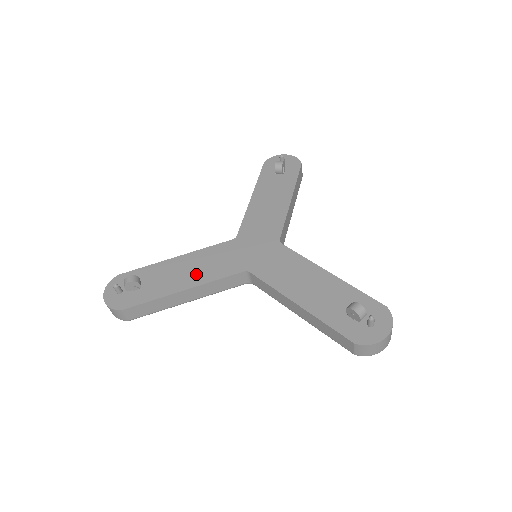
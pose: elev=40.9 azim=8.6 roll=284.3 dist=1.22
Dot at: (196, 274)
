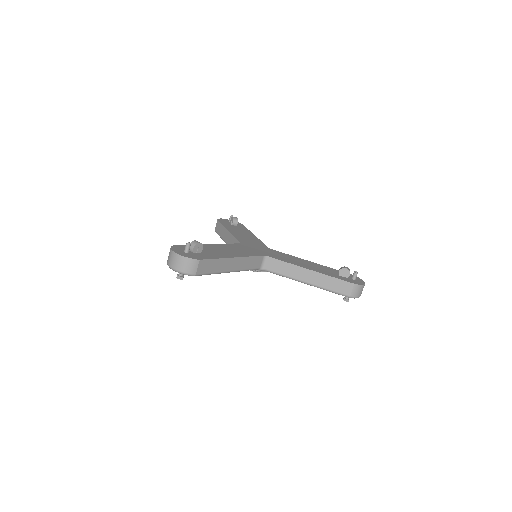
Dot at: (234, 252)
